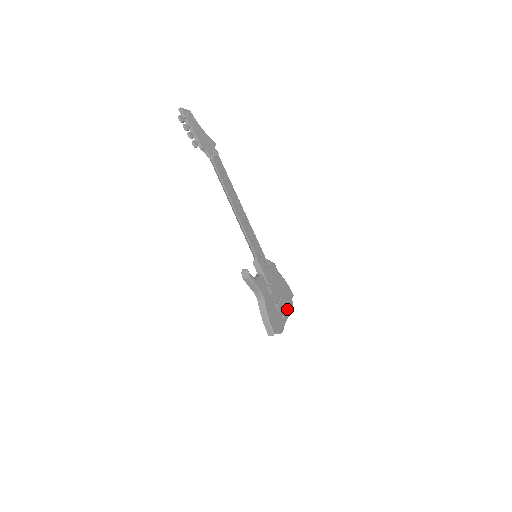
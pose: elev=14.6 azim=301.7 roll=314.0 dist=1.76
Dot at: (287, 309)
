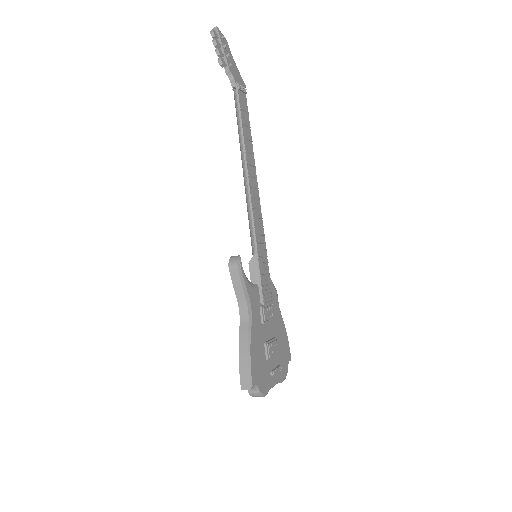
Dot at: (279, 366)
